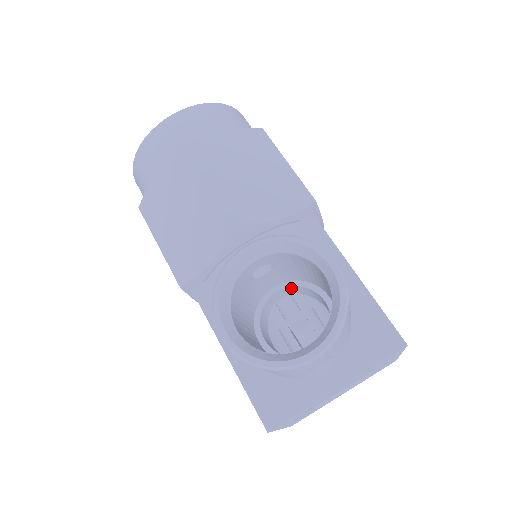
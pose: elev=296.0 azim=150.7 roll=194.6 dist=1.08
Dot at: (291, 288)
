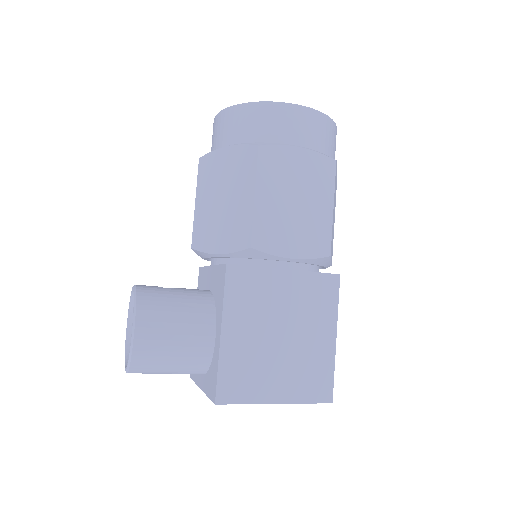
Dot at: occluded
